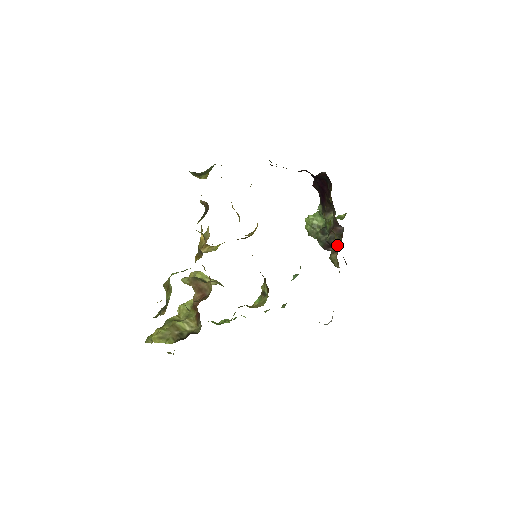
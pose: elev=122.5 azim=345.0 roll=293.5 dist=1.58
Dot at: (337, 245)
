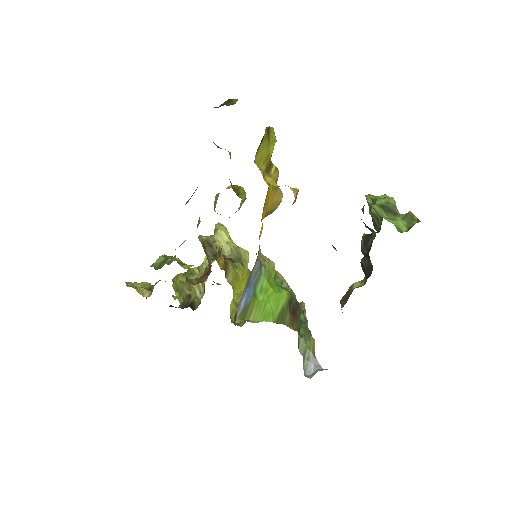
Dot at: occluded
